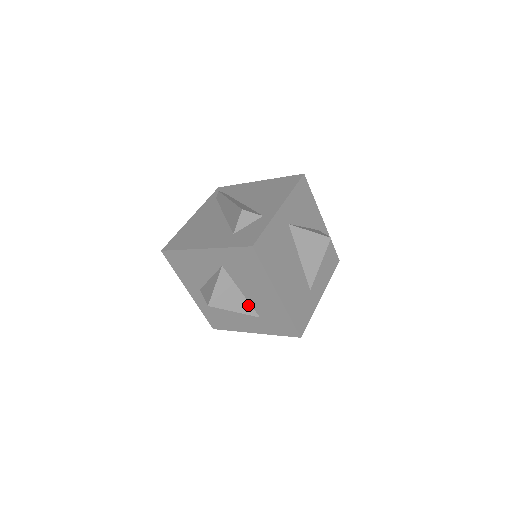
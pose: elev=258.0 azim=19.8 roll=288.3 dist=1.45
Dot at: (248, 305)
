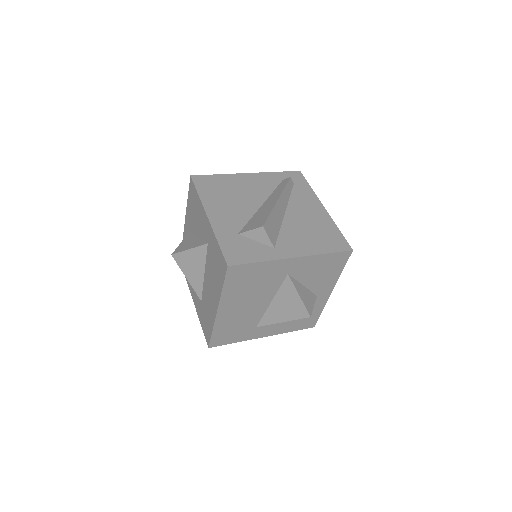
Dot at: (201, 285)
